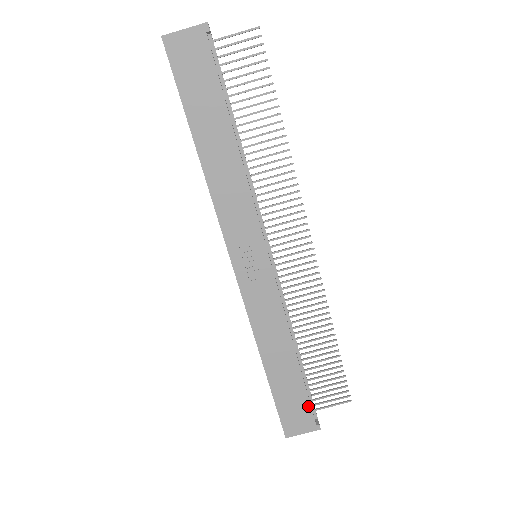
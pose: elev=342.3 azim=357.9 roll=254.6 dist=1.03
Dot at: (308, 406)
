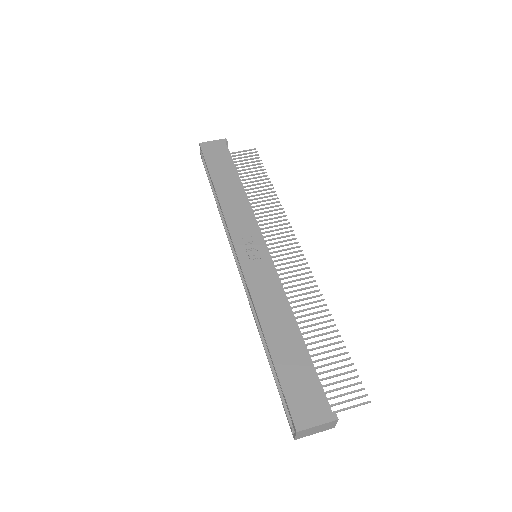
Dot at: (318, 387)
